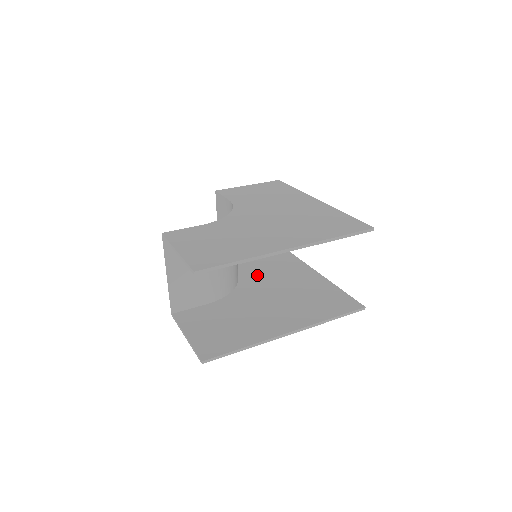
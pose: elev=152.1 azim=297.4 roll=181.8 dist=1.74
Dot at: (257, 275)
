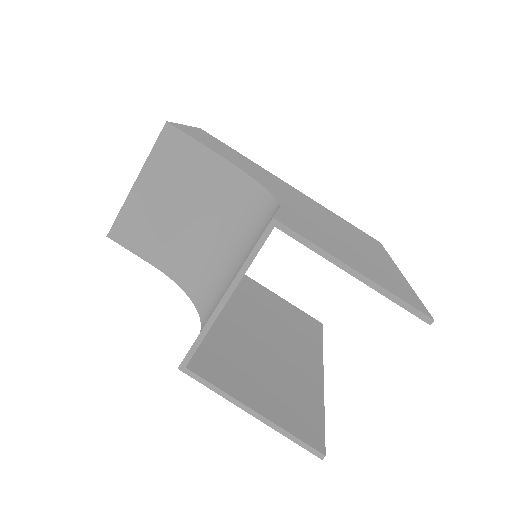
Dot at: occluded
